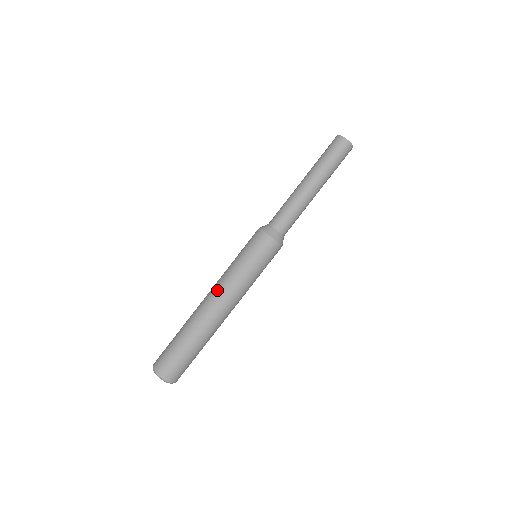
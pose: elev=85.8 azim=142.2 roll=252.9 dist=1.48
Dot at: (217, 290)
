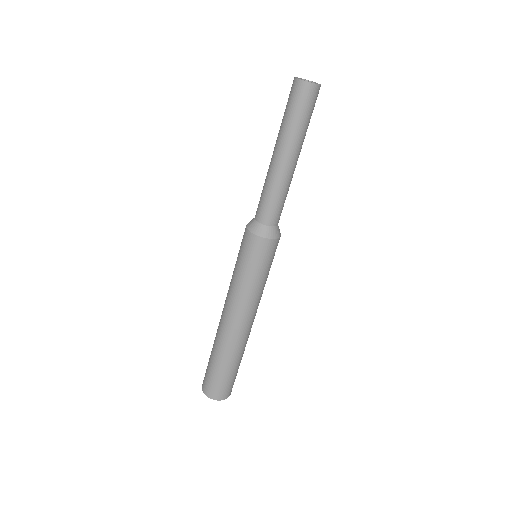
Dot at: (238, 312)
